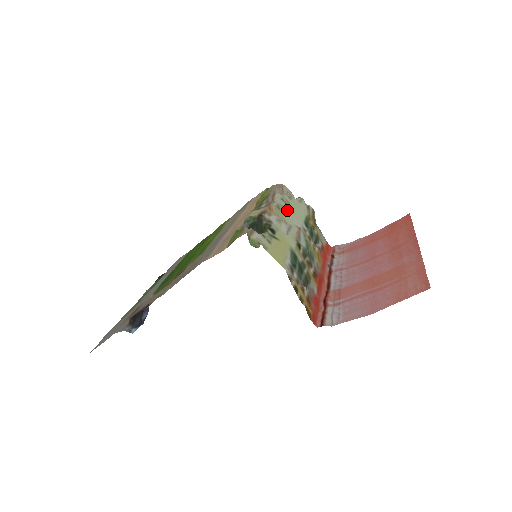
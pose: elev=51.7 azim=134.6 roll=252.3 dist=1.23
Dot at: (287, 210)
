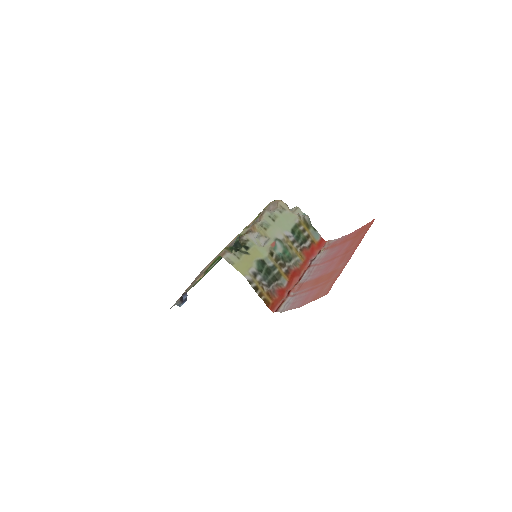
Dot at: (271, 225)
